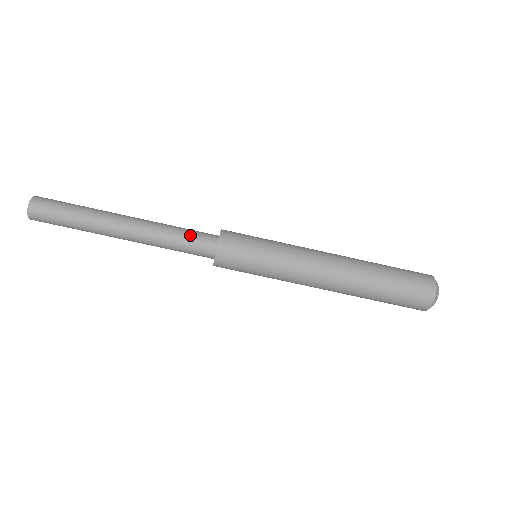
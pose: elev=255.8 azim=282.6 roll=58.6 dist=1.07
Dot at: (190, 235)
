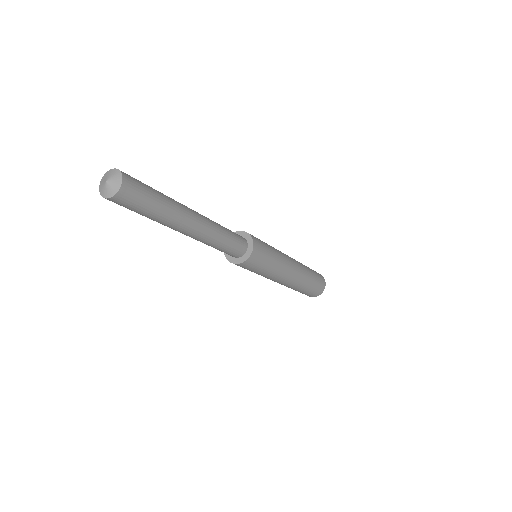
Dot at: (231, 247)
